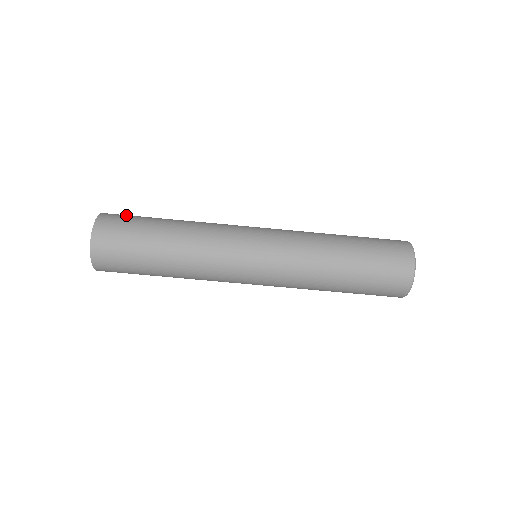
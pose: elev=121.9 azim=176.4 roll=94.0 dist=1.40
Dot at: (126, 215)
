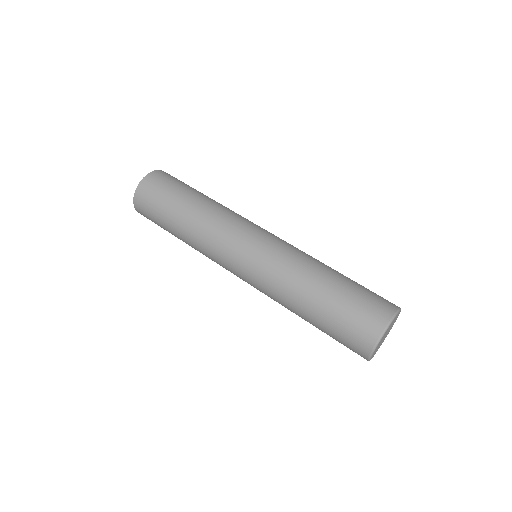
Dot at: (161, 184)
